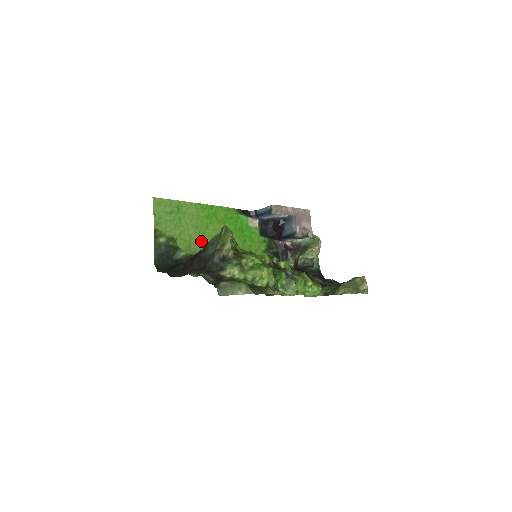
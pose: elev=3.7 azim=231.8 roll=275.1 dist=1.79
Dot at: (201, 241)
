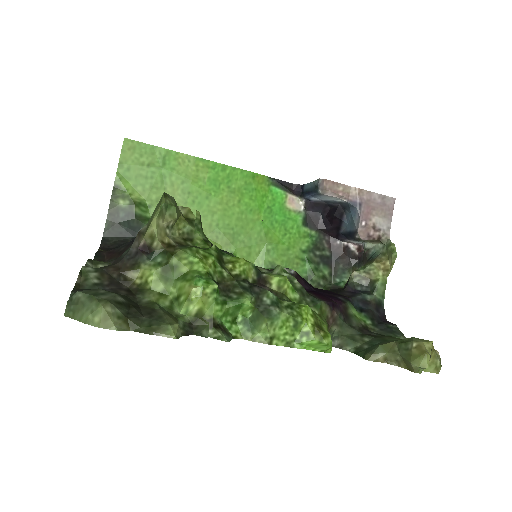
Dot at: occluded
